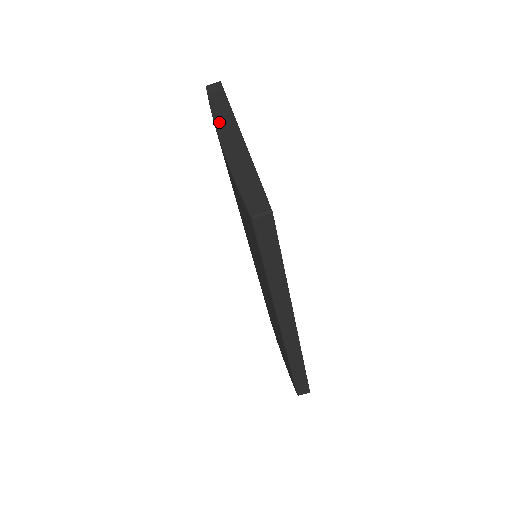
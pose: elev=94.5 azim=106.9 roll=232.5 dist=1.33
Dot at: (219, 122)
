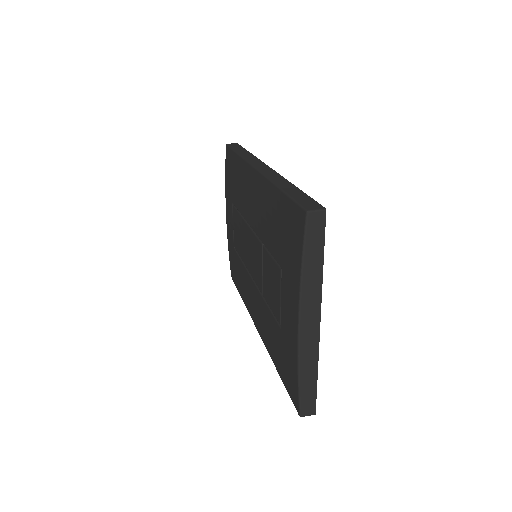
Dot at: occluded
